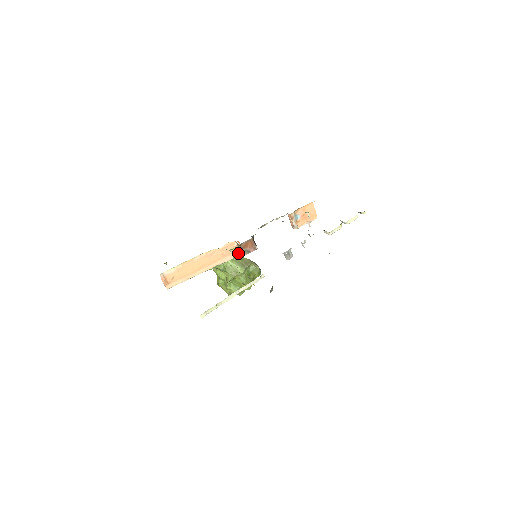
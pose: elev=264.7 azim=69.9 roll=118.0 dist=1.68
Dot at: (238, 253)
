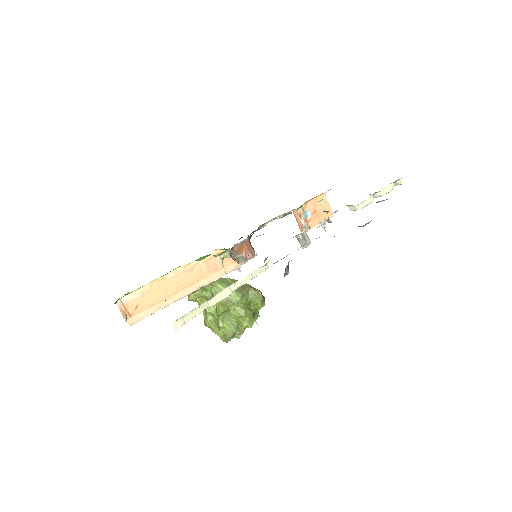
Dot at: (230, 267)
